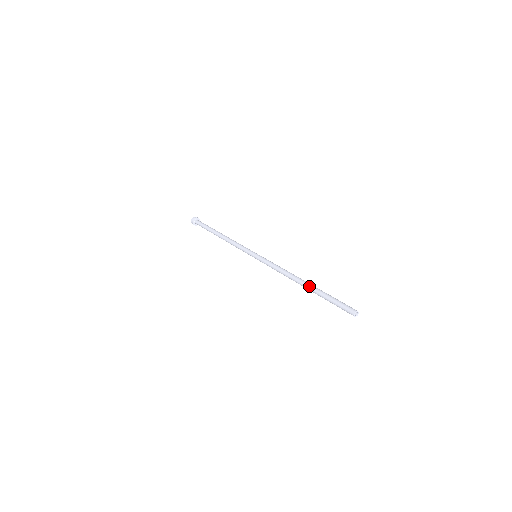
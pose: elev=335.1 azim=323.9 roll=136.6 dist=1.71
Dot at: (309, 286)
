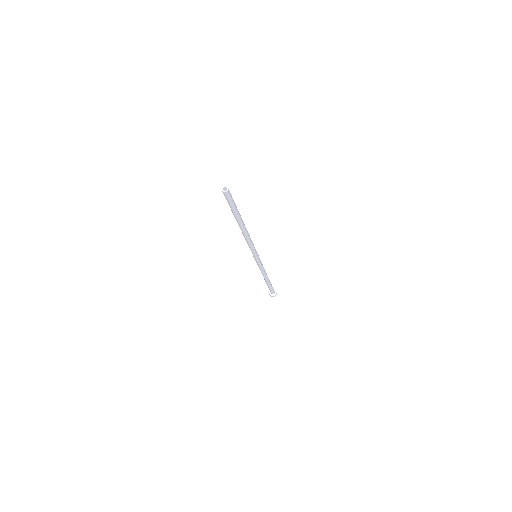
Dot at: occluded
